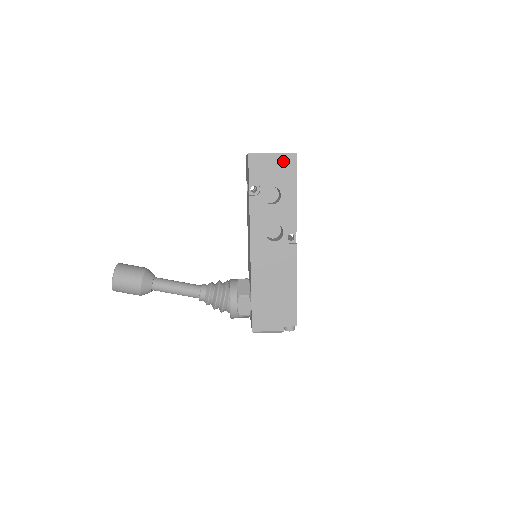
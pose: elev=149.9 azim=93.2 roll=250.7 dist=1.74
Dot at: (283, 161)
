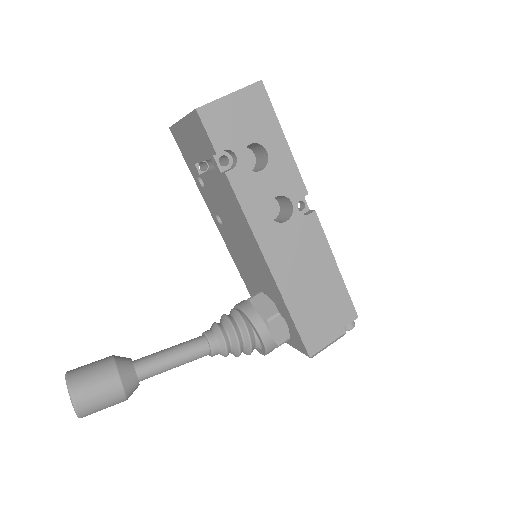
Dot at: (248, 100)
